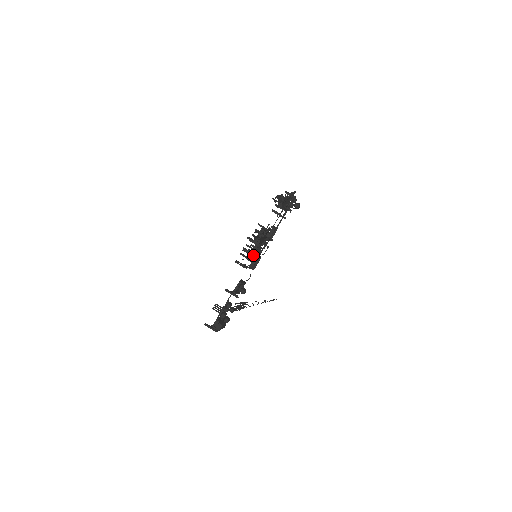
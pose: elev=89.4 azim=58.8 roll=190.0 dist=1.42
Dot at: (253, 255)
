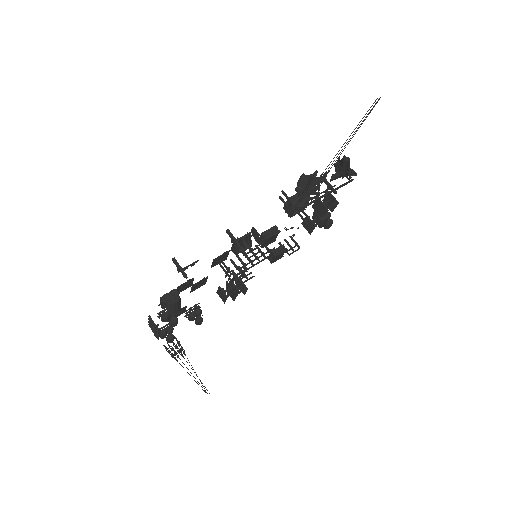
Dot at: occluded
